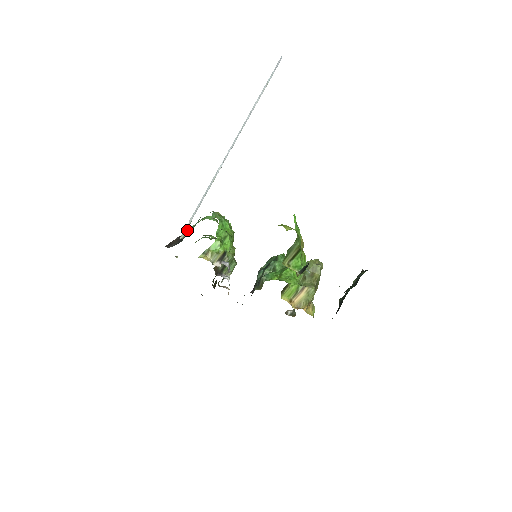
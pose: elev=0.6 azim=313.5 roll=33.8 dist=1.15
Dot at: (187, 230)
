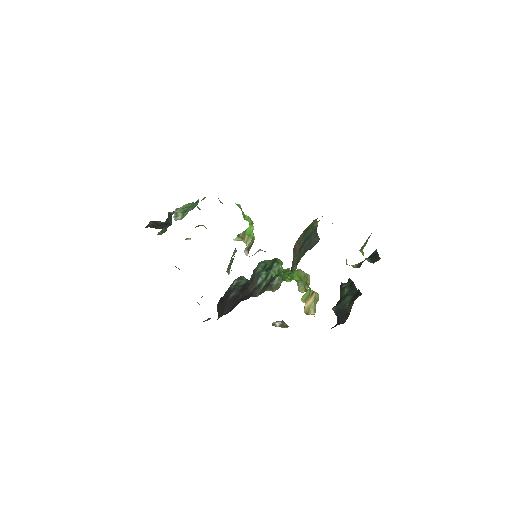
Dot at: (176, 213)
